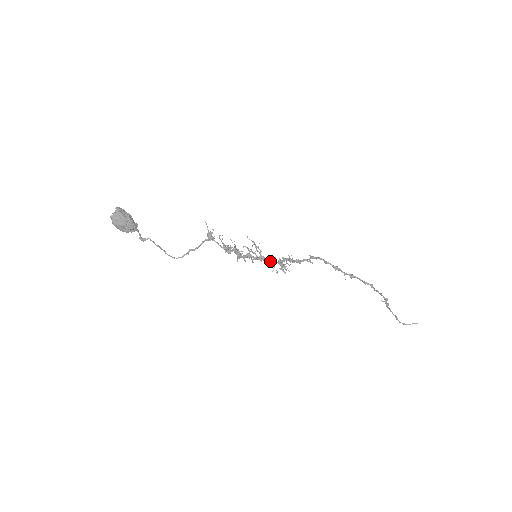
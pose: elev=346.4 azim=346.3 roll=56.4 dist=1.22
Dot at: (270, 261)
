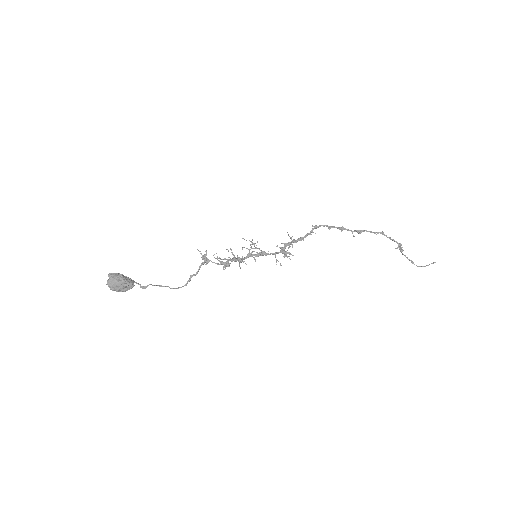
Dot at: occluded
